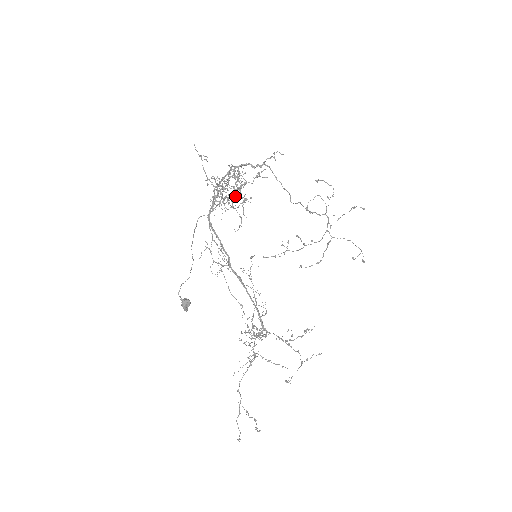
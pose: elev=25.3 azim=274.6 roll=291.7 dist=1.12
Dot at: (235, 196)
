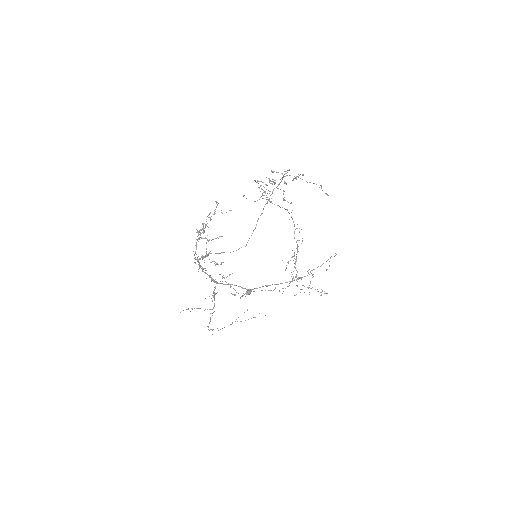
Dot at: (215, 265)
